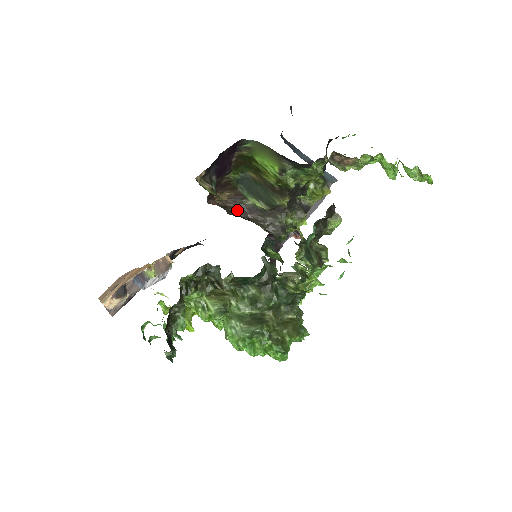
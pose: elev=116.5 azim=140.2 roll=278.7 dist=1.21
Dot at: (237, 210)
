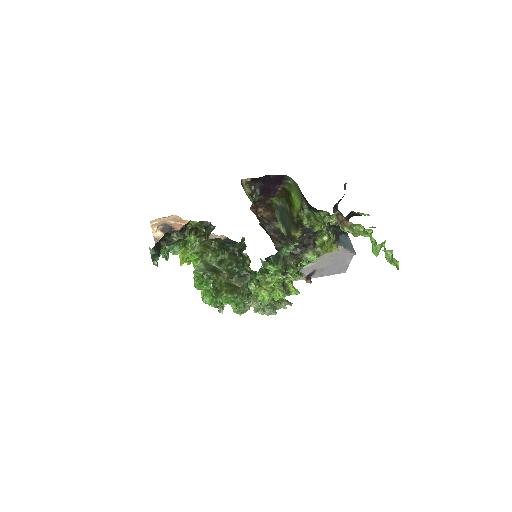
Dot at: (267, 226)
